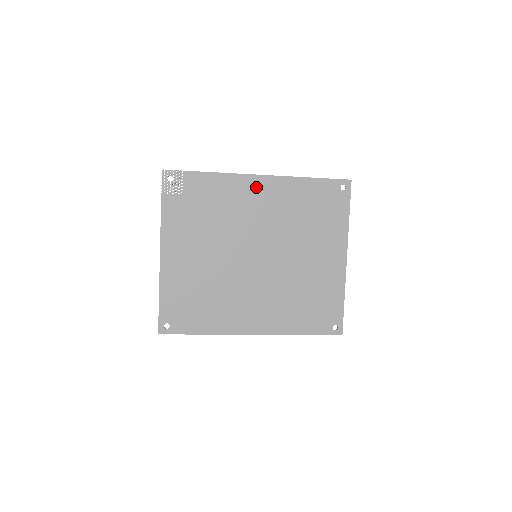
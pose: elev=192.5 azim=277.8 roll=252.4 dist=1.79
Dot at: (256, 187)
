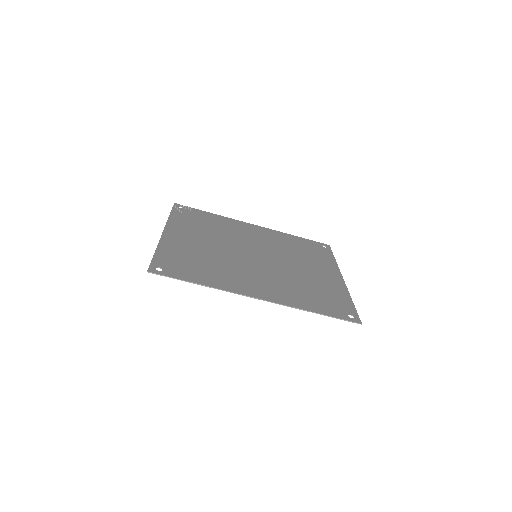
Dot at: (252, 228)
